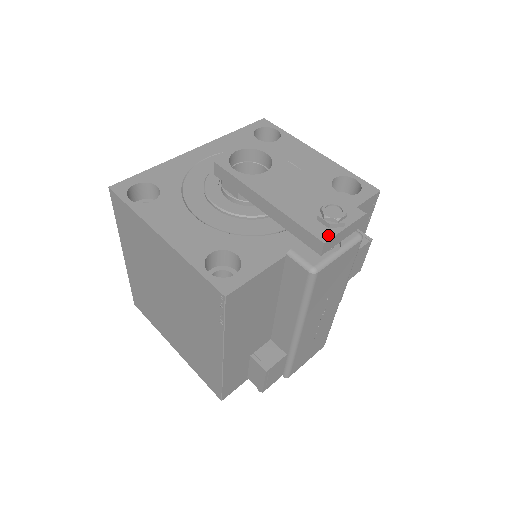
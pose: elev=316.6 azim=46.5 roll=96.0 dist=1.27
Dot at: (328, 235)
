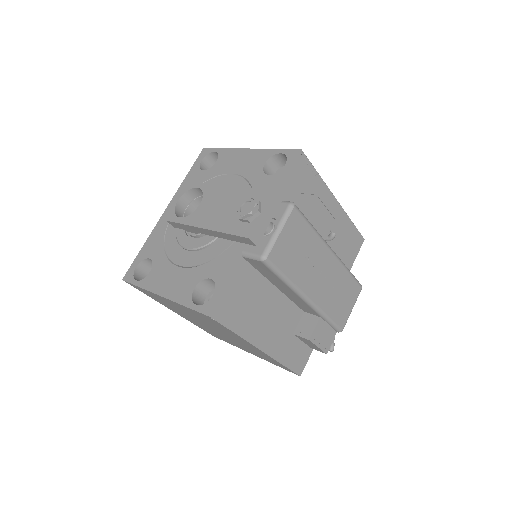
Dot at: (250, 229)
